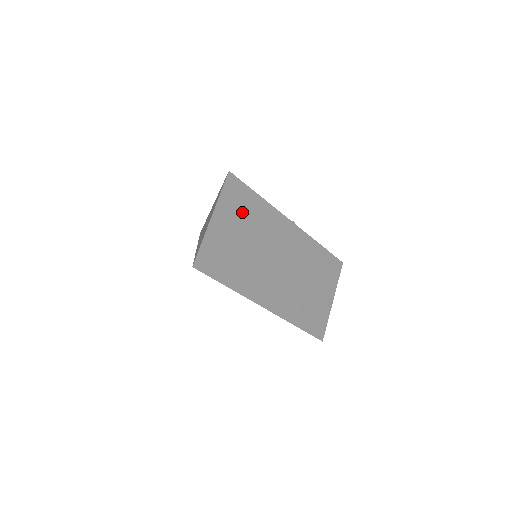
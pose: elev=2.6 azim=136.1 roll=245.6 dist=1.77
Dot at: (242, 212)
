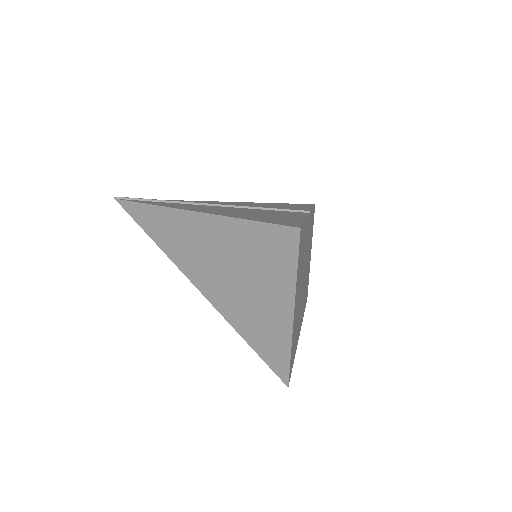
Dot at: occluded
